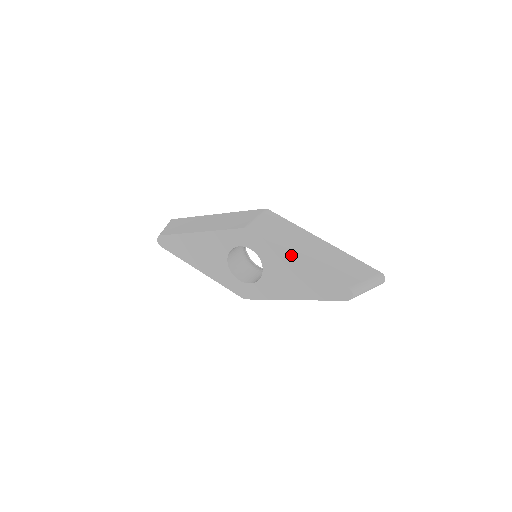
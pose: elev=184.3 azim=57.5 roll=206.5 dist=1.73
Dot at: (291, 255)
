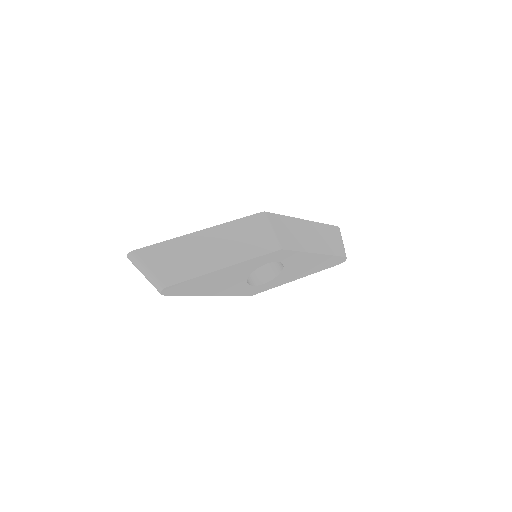
Dot at: (314, 253)
